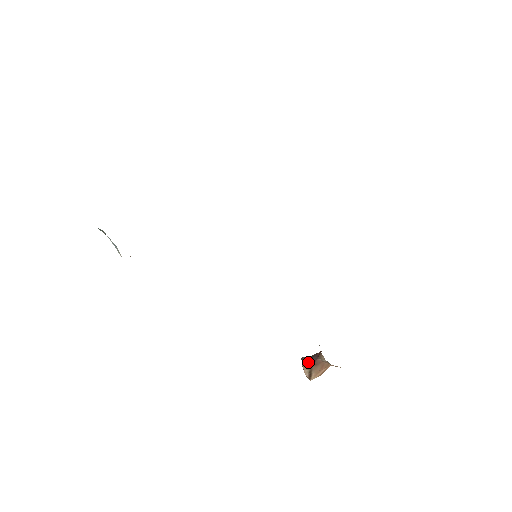
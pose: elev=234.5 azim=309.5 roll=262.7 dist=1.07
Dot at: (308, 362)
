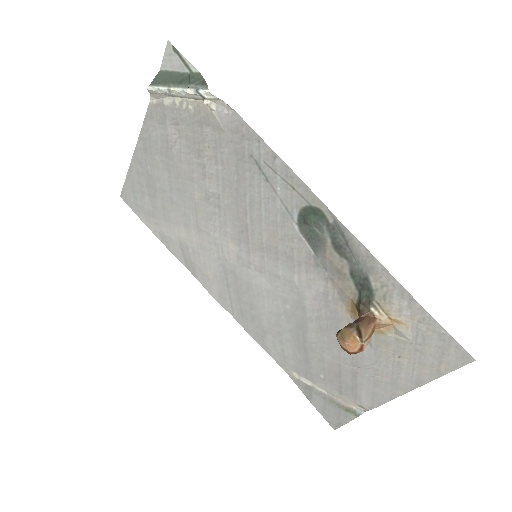
Dot at: (349, 323)
